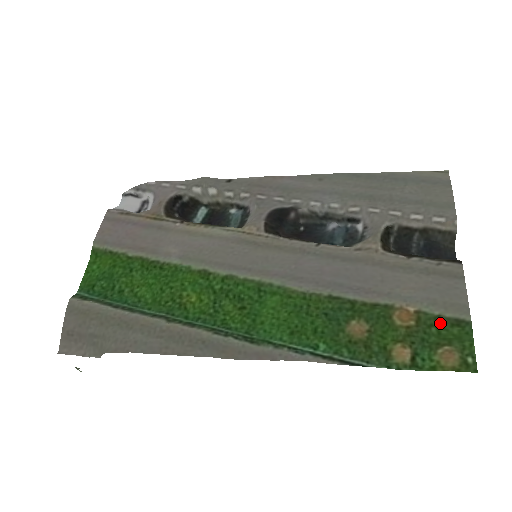
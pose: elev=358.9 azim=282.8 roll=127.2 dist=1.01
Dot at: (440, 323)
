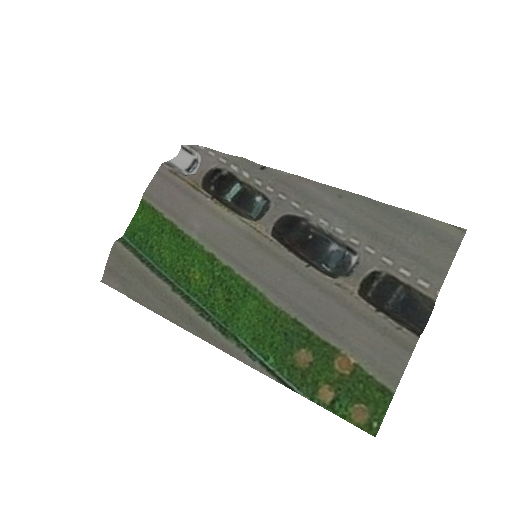
Dot at: (369, 383)
